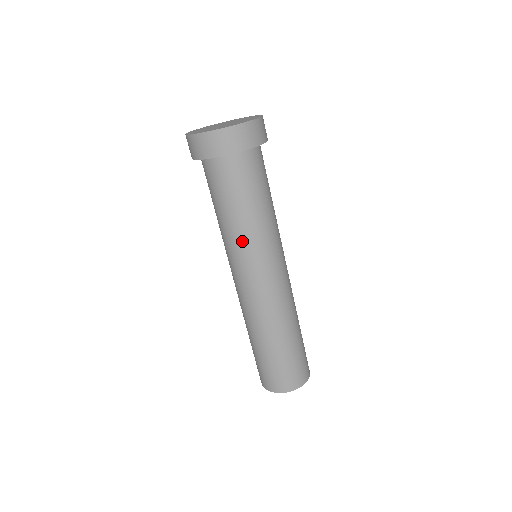
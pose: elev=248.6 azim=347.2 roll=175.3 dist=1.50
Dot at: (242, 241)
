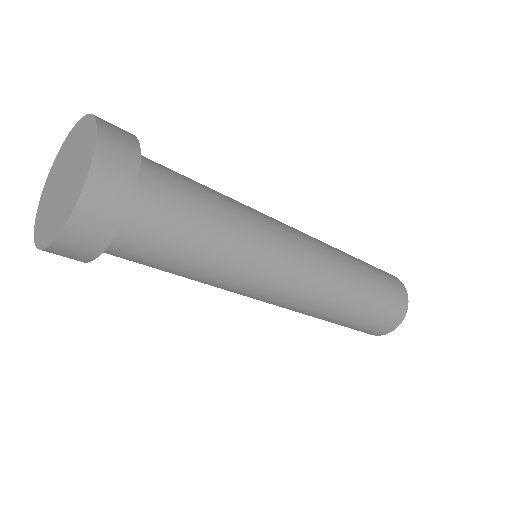
Dot at: (237, 273)
